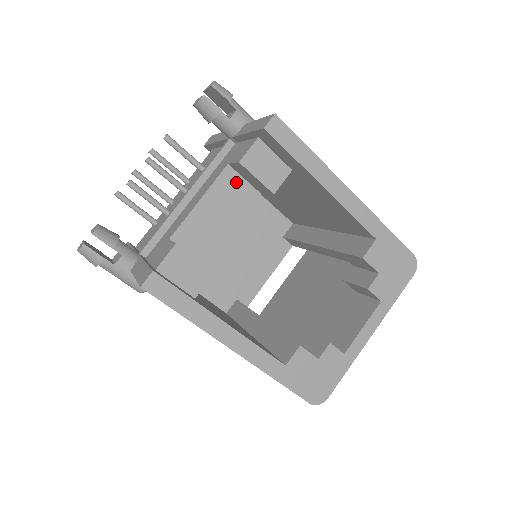
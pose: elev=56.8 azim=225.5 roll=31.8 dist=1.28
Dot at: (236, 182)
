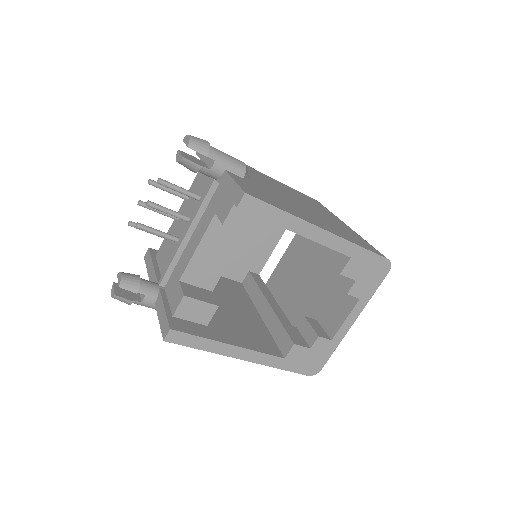
Dot at: occluded
